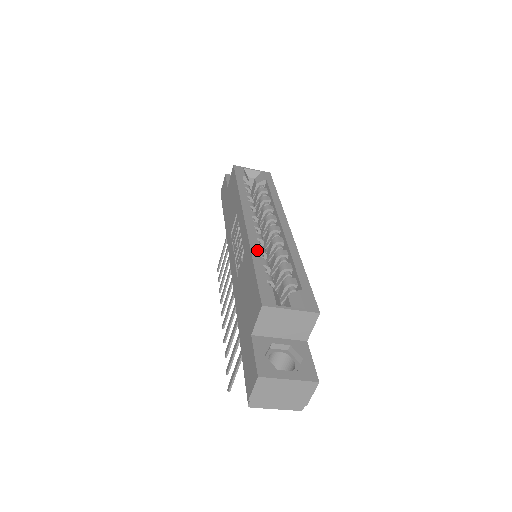
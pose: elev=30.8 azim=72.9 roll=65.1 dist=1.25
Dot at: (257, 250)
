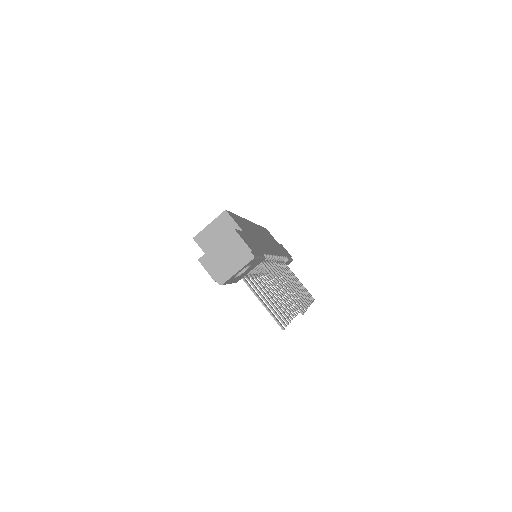
Dot at: occluded
